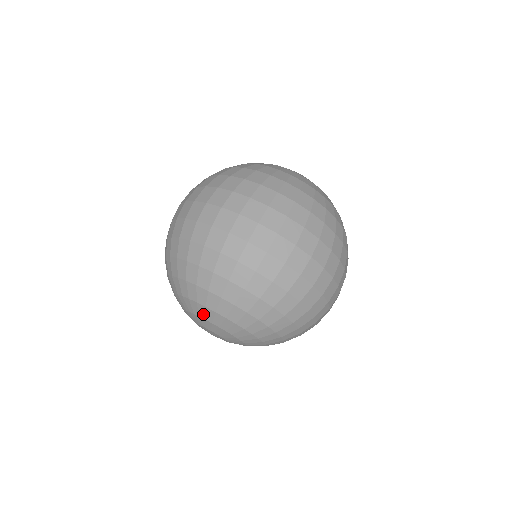
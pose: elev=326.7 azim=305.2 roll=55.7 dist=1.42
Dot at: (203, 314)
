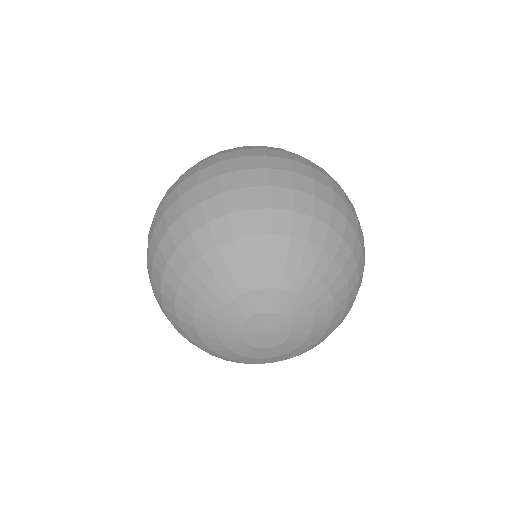
Dot at: (278, 279)
